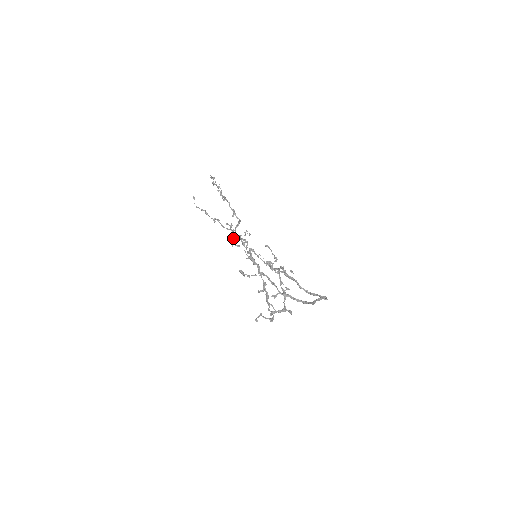
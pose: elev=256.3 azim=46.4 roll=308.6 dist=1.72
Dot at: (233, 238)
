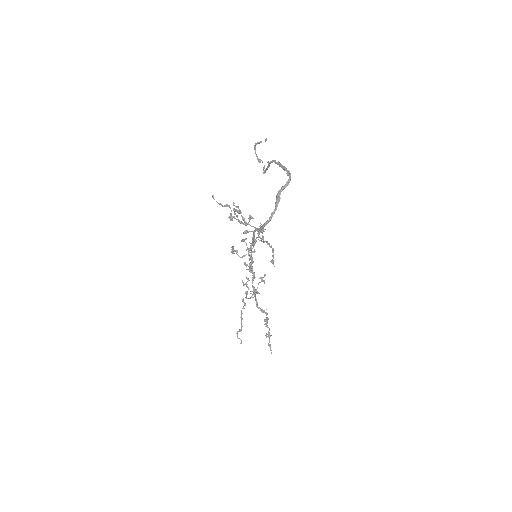
Dot at: (248, 280)
